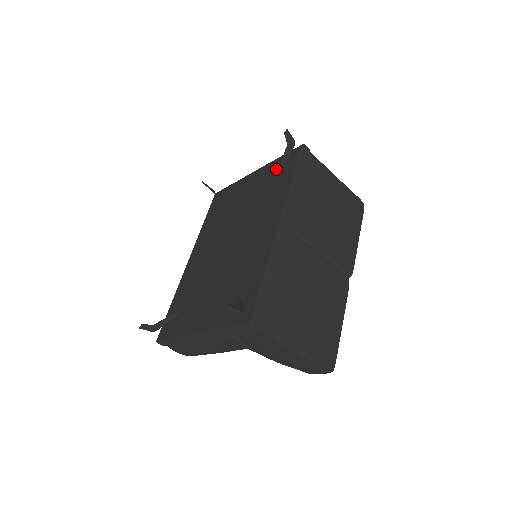
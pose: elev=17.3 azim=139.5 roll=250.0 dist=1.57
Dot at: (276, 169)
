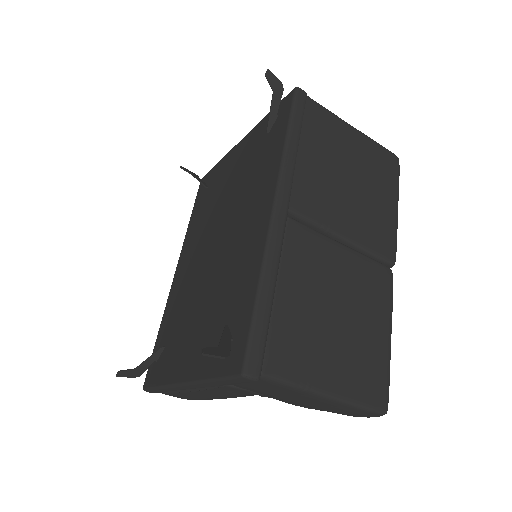
Dot at: (265, 130)
